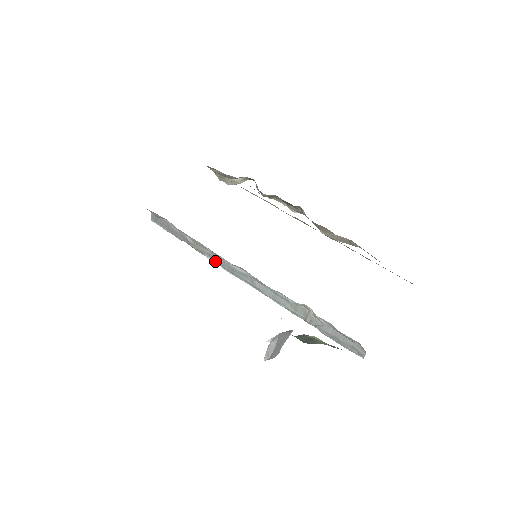
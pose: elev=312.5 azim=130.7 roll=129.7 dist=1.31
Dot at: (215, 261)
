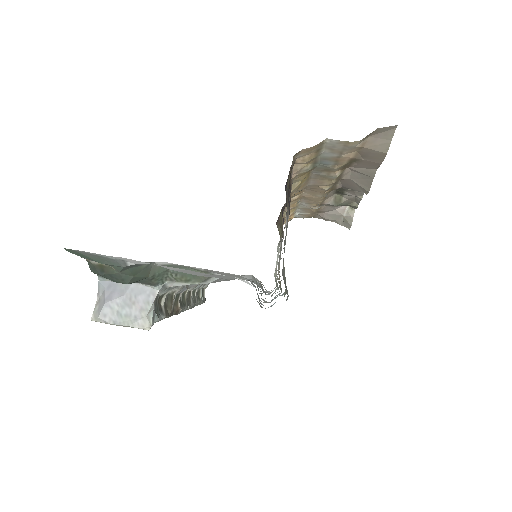
Dot at: (263, 292)
